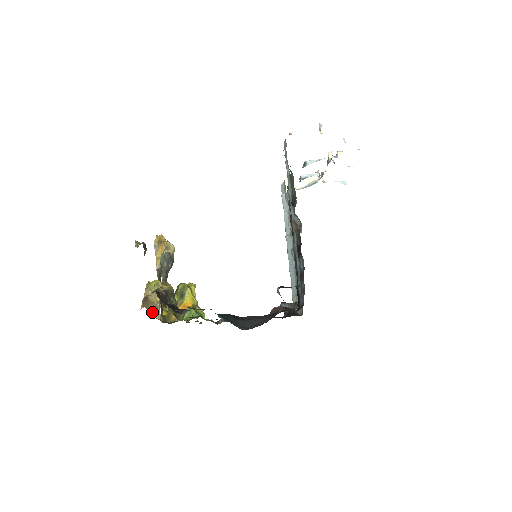
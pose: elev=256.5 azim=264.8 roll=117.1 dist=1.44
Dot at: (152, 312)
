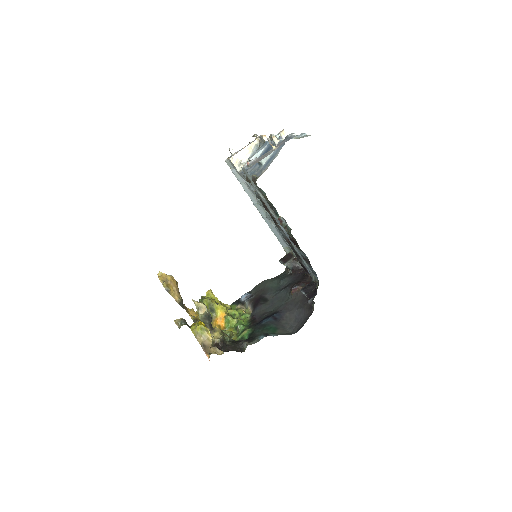
Dot at: (215, 352)
